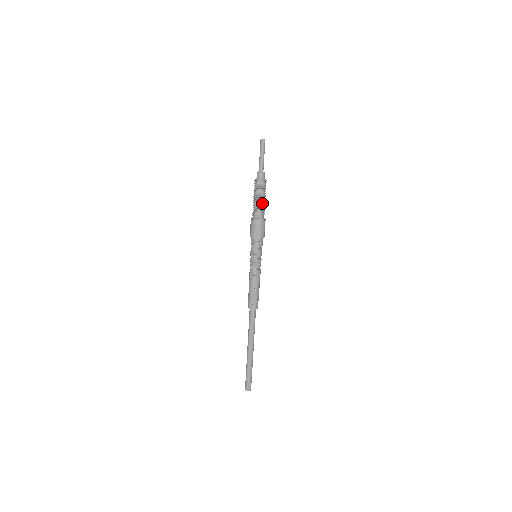
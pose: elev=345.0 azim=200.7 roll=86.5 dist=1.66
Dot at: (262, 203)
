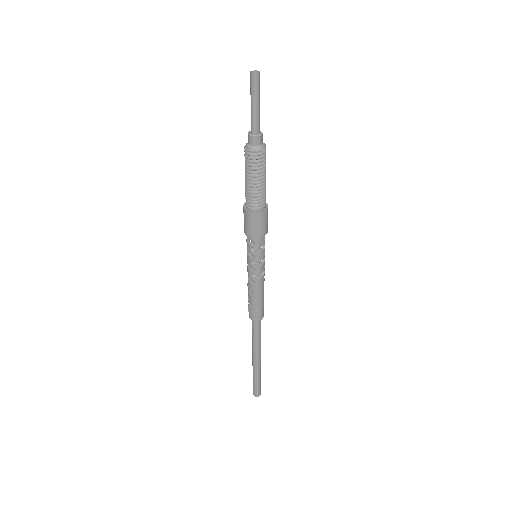
Dot at: (253, 186)
